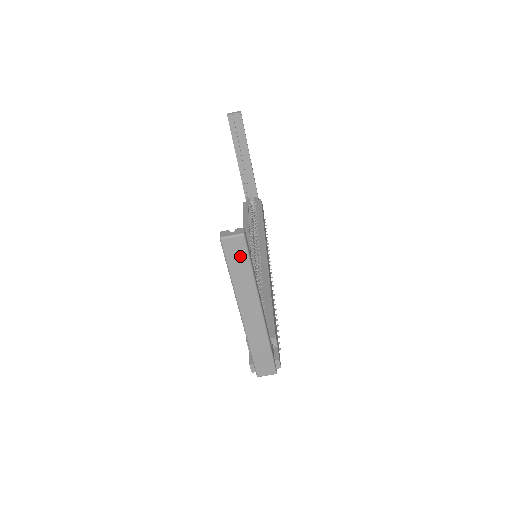
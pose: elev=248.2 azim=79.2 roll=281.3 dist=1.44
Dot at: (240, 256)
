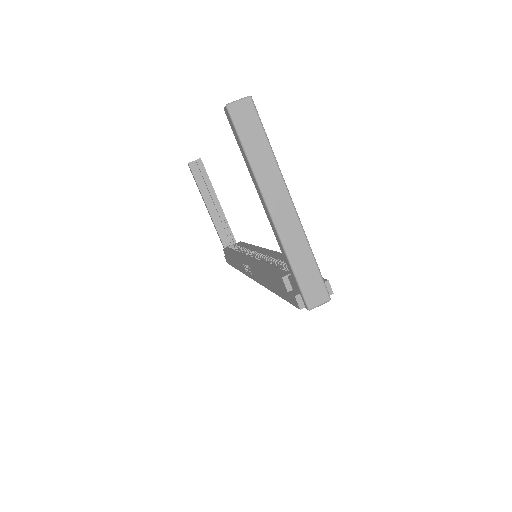
Dot at: (252, 125)
